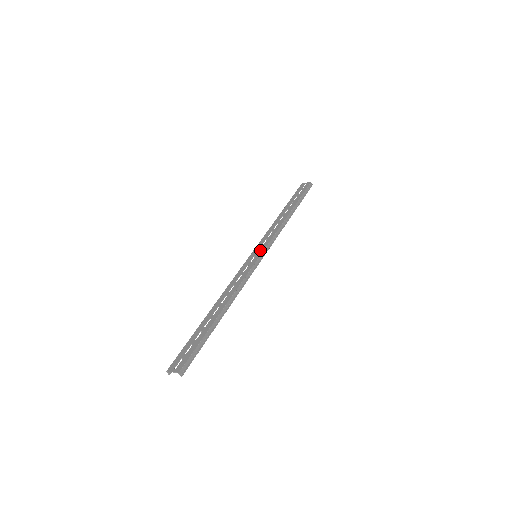
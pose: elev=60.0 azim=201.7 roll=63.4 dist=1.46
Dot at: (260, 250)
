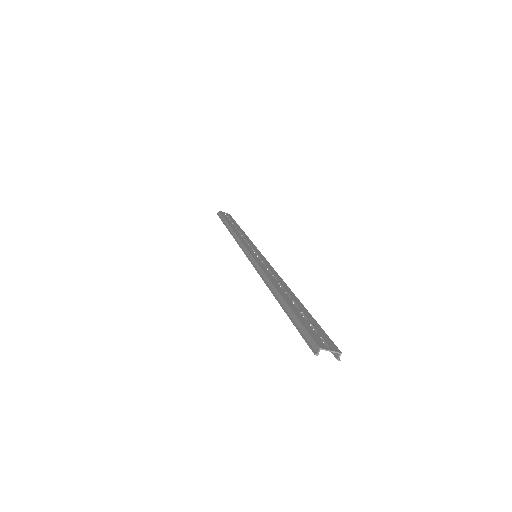
Dot at: (257, 252)
